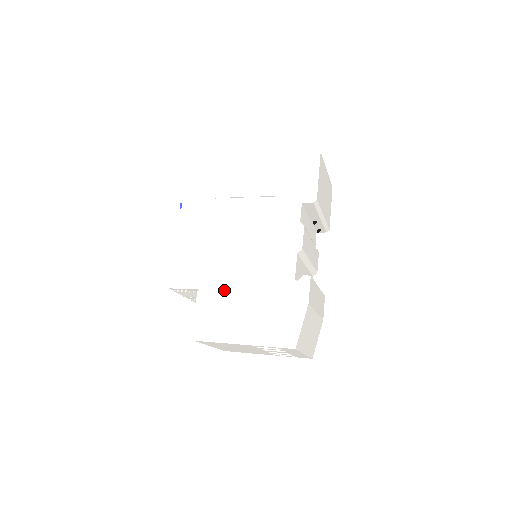
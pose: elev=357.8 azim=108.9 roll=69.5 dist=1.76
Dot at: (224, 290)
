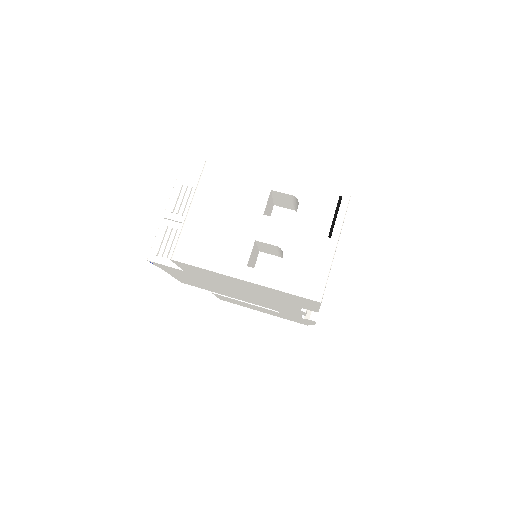
Dot at: (236, 299)
